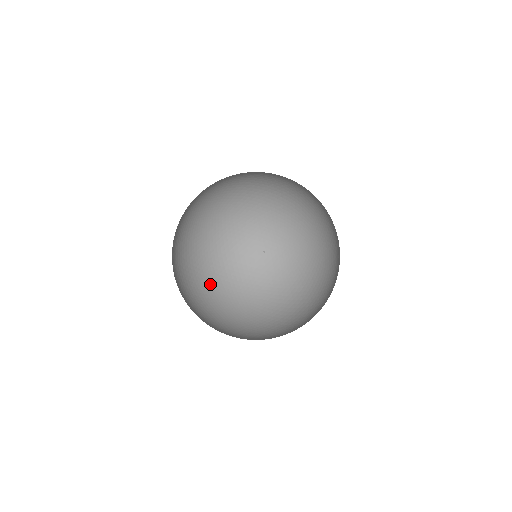
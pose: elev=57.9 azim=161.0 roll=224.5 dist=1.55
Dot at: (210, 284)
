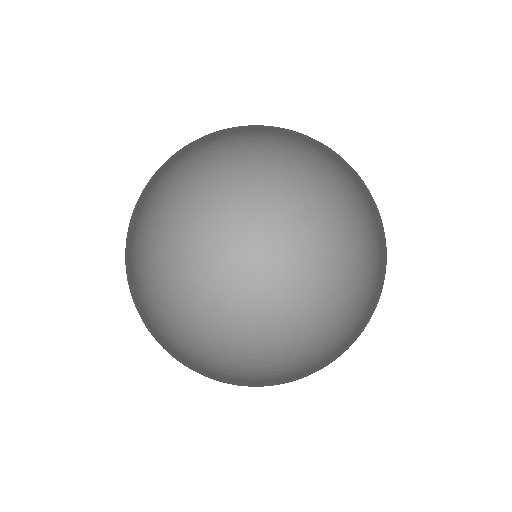
Dot at: (263, 264)
